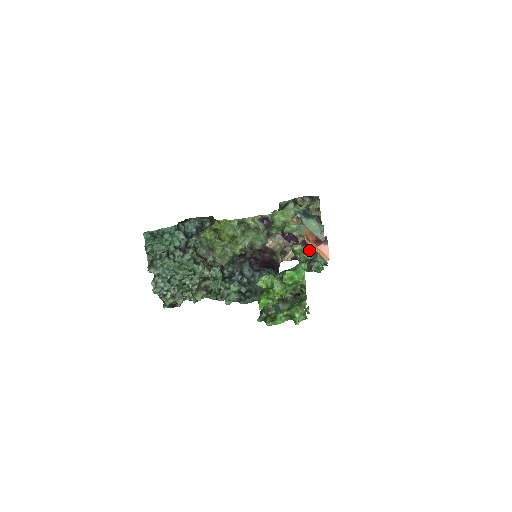
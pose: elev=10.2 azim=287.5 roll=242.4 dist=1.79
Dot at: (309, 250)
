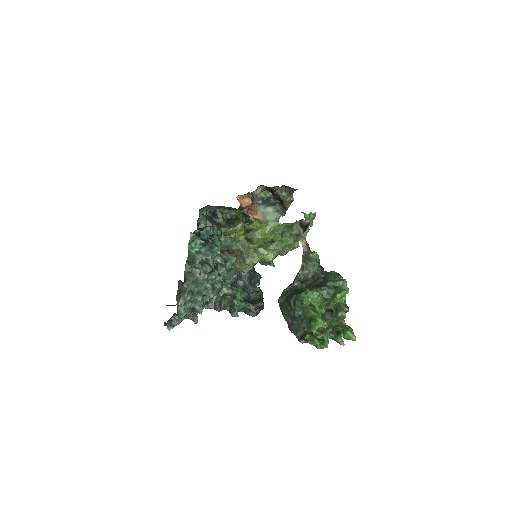
Dot at: (316, 256)
